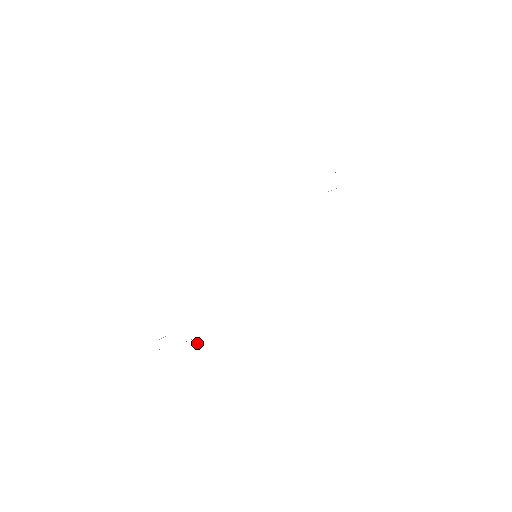
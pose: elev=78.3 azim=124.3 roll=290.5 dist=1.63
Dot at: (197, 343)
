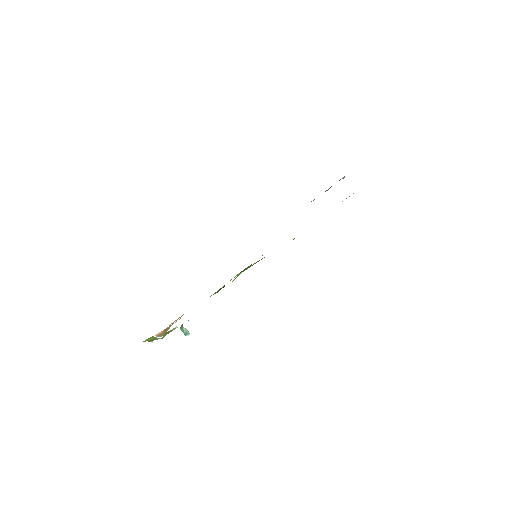
Dot at: (184, 332)
